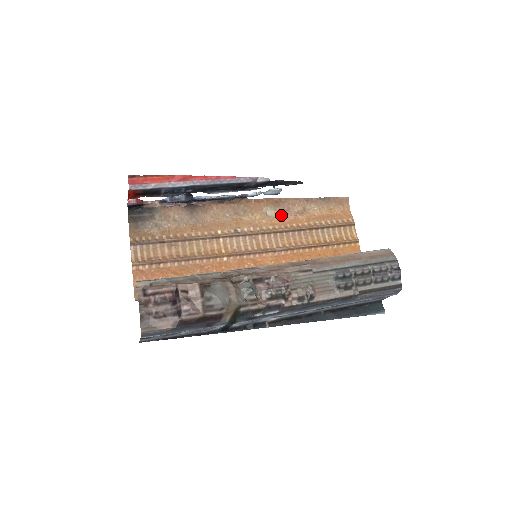
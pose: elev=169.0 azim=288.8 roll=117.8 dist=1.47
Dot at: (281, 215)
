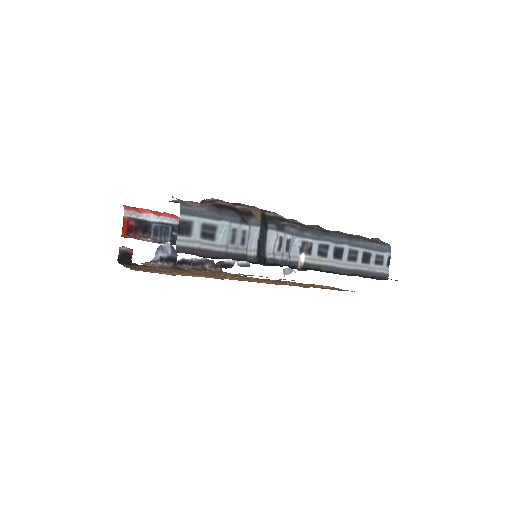
Dot at: (260, 279)
